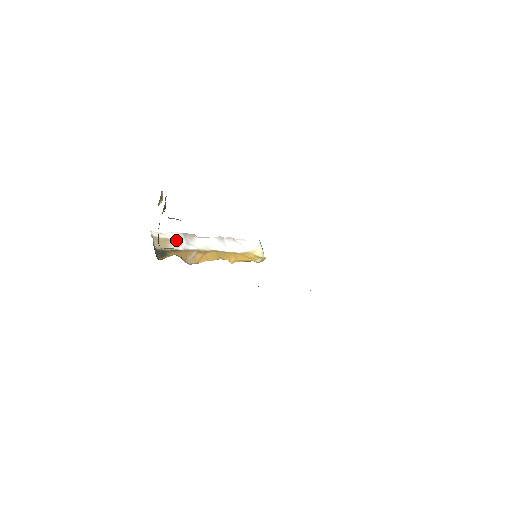
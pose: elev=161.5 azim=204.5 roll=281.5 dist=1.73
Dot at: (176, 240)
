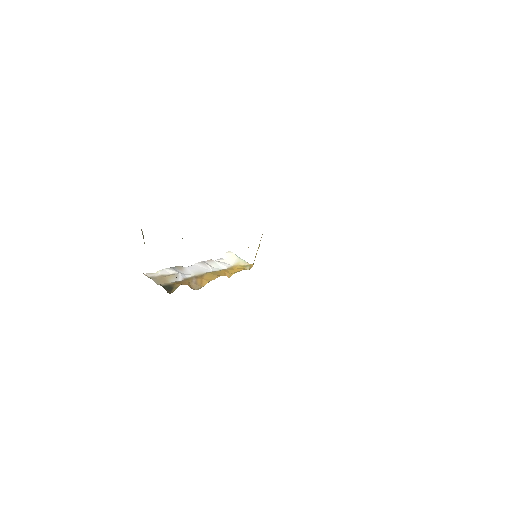
Dot at: (171, 274)
